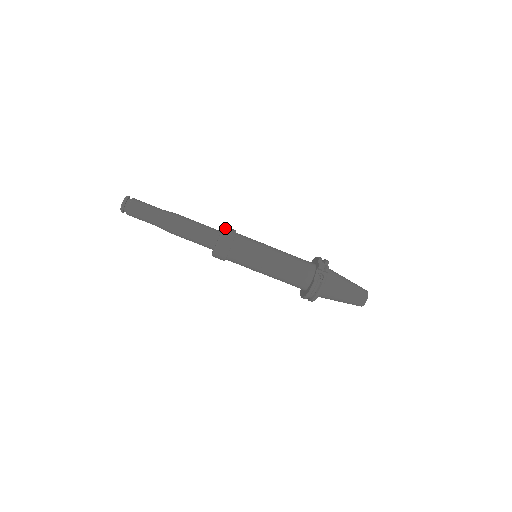
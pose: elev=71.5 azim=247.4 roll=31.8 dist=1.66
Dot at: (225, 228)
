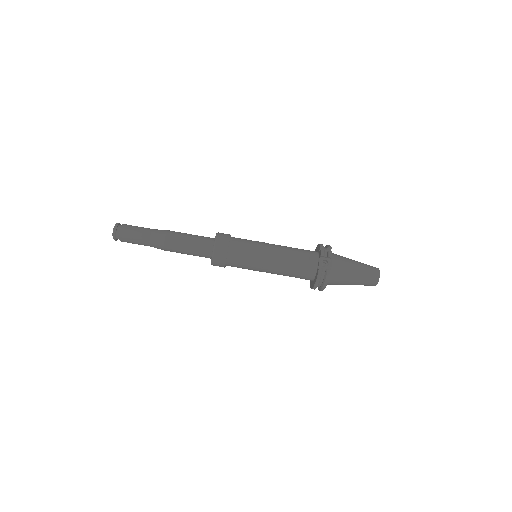
Dot at: (218, 234)
